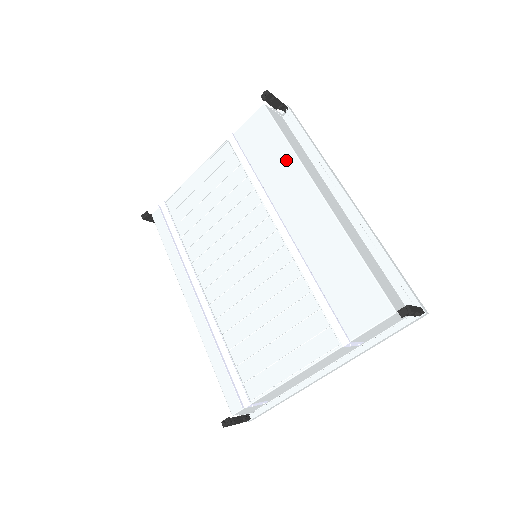
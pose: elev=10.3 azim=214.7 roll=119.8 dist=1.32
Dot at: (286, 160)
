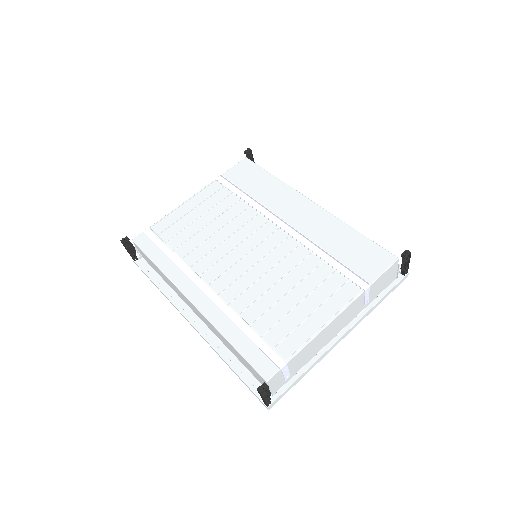
Dot at: (276, 186)
